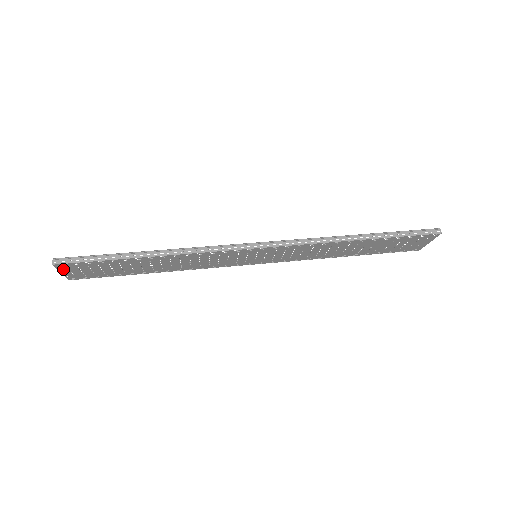
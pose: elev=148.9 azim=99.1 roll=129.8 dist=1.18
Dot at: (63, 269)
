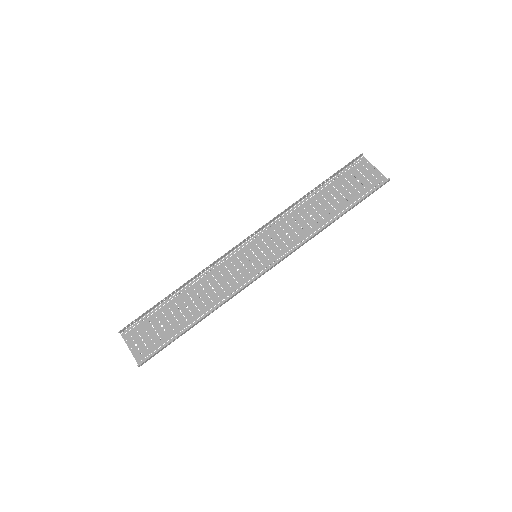
Dot at: (136, 354)
